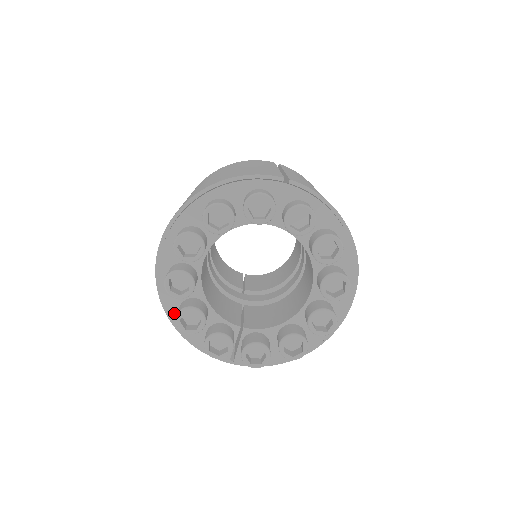
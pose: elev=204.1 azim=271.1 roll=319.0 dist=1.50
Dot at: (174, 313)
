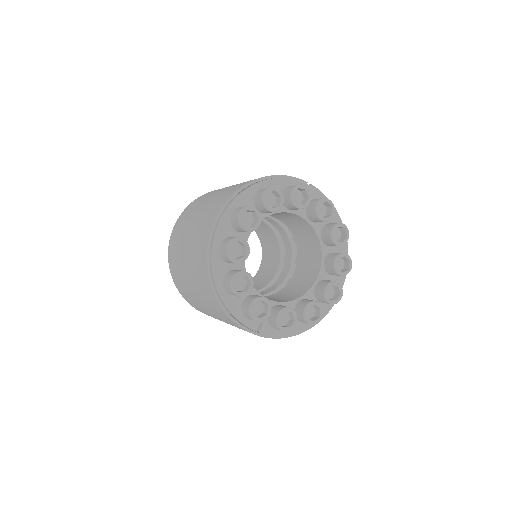
Dot at: (219, 282)
